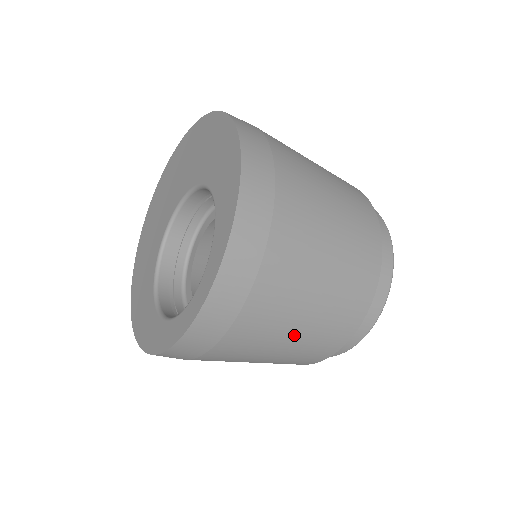
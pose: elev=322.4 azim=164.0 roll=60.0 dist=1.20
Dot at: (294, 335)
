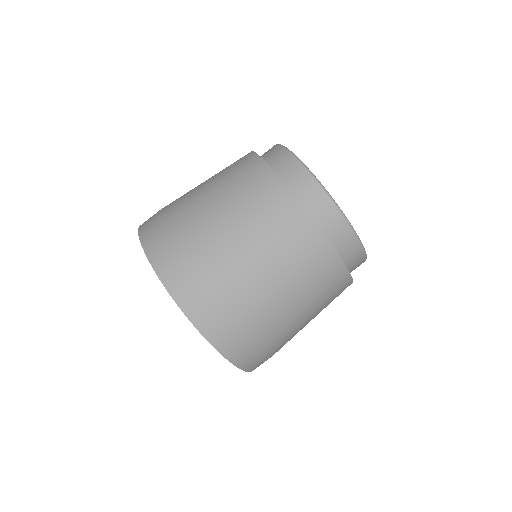
Dot at: occluded
